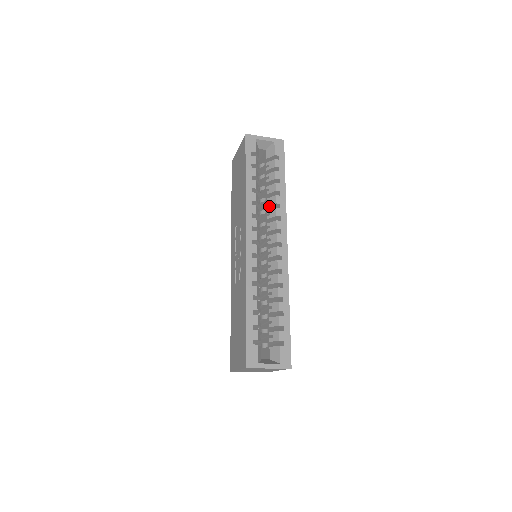
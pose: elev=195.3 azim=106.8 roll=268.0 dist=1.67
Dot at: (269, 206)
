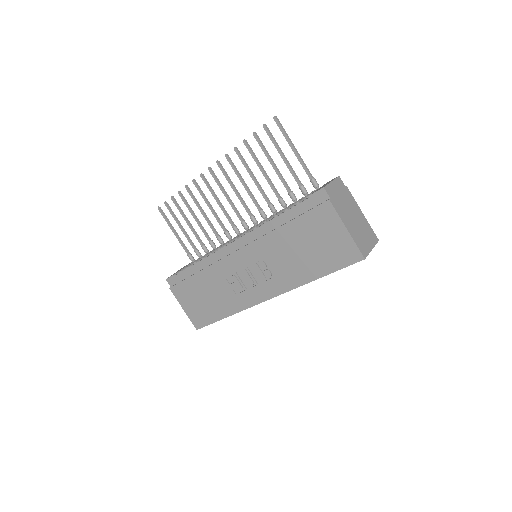
Dot at: occluded
